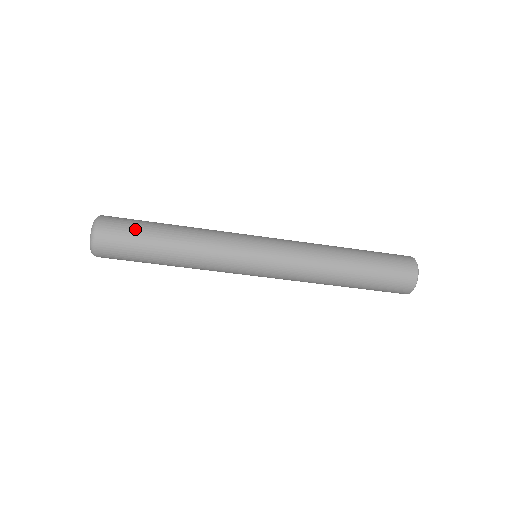
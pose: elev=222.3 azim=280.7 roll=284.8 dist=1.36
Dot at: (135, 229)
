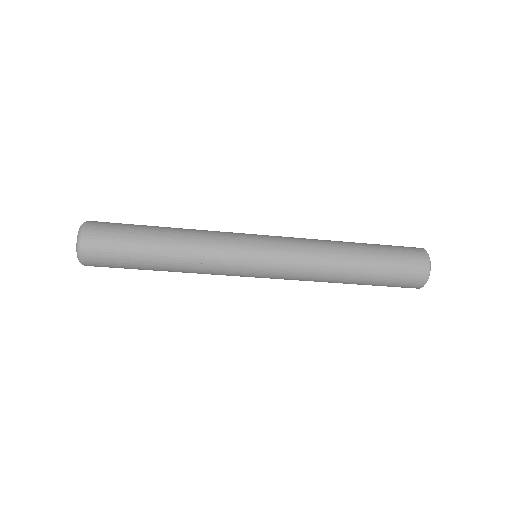
Dot at: (123, 250)
